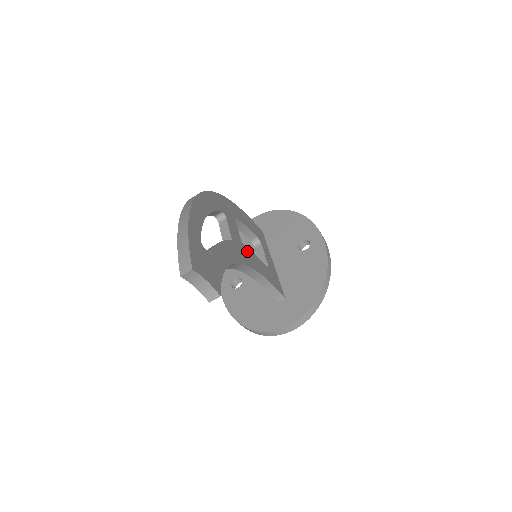
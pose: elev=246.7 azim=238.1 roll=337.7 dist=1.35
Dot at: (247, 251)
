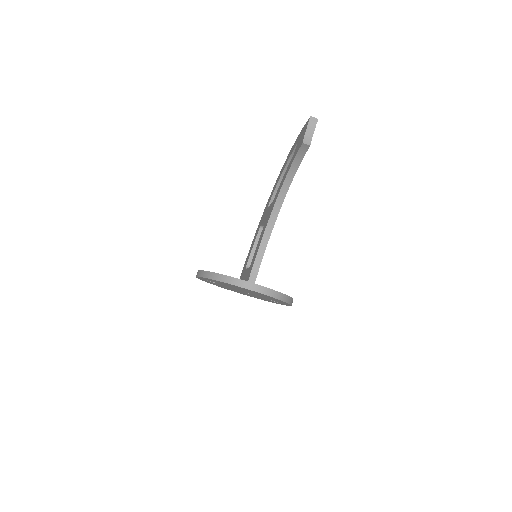
Dot at: occluded
